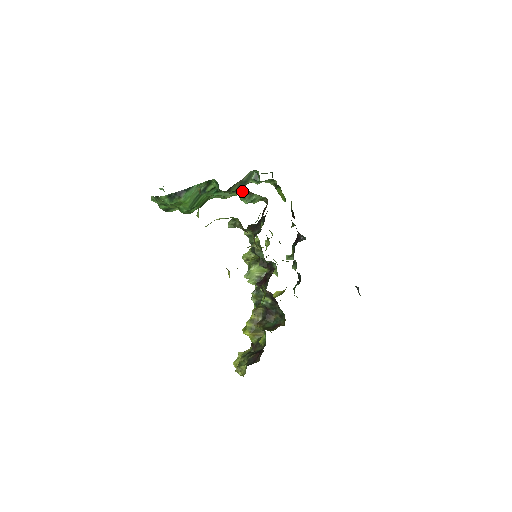
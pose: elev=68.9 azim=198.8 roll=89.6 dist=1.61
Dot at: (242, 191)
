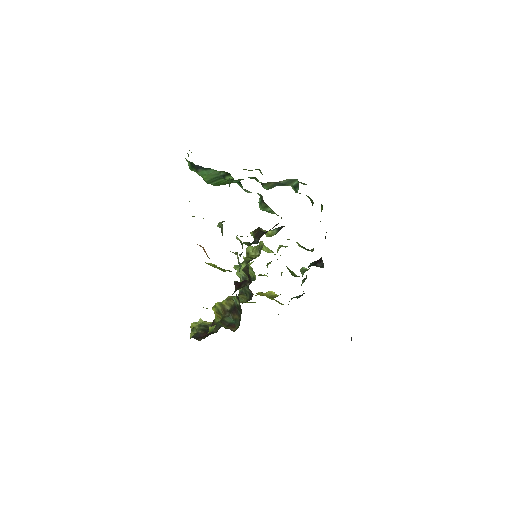
Dot at: (262, 196)
